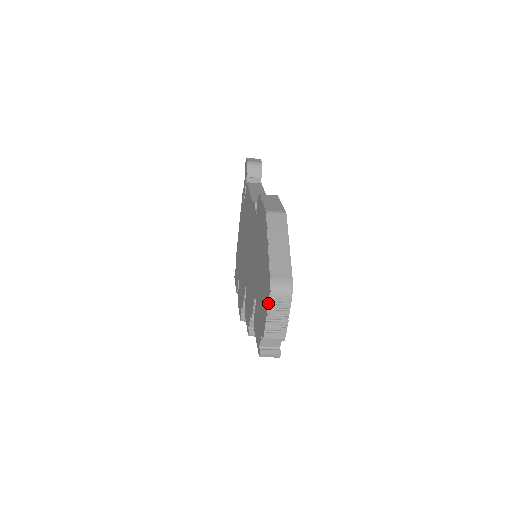
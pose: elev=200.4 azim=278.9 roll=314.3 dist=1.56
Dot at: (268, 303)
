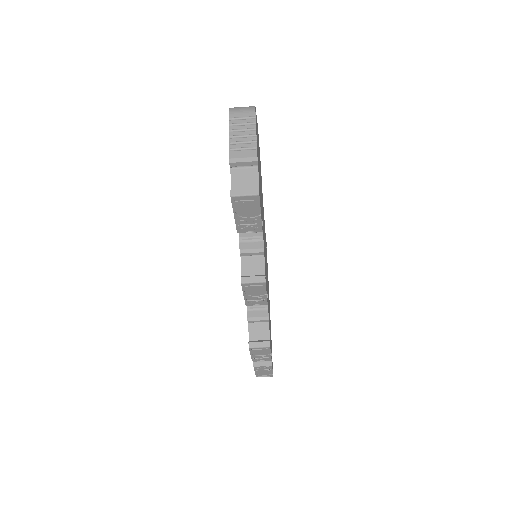
Dot at: occluded
